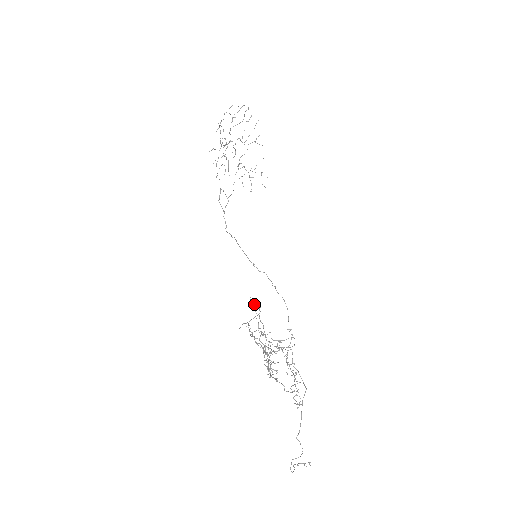
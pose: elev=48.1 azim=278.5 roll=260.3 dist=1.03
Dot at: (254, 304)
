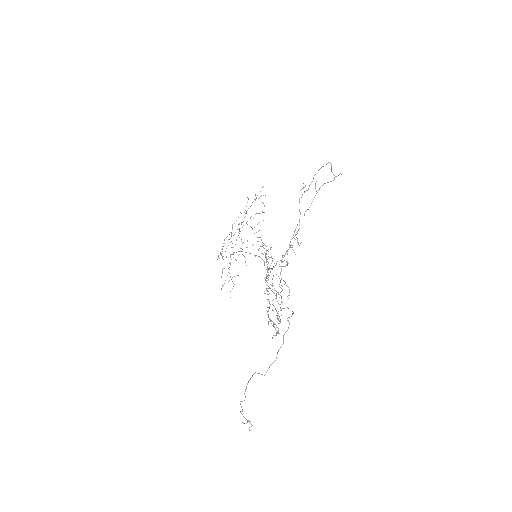
Dot at: (264, 248)
